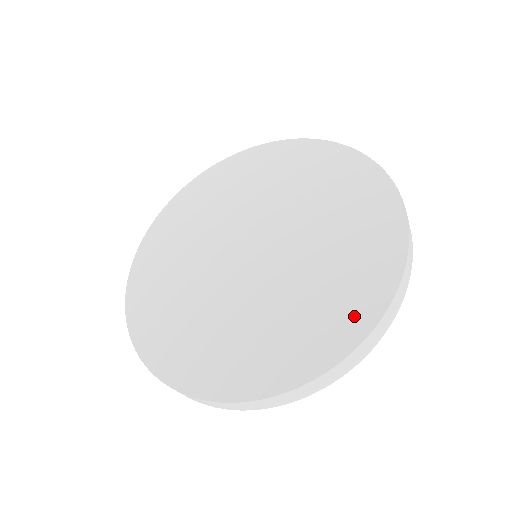
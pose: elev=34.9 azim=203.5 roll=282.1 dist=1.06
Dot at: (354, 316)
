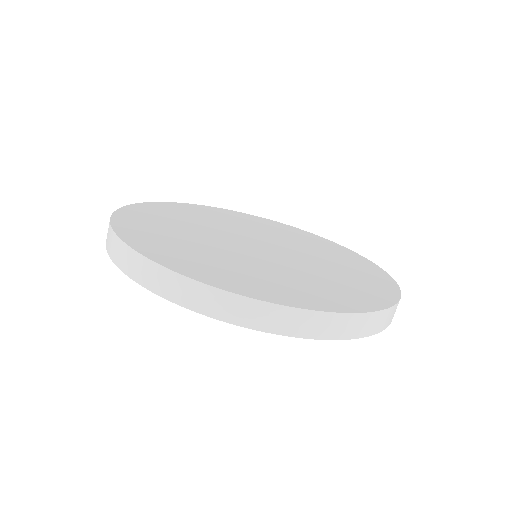
Dot at: (381, 289)
